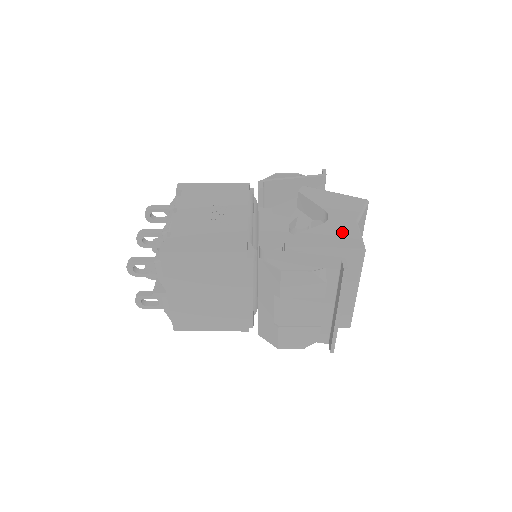
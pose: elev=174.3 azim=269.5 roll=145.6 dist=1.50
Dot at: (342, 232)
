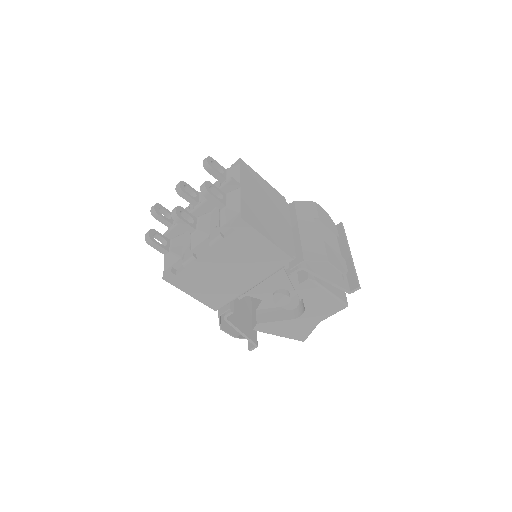
Dot at: occluded
